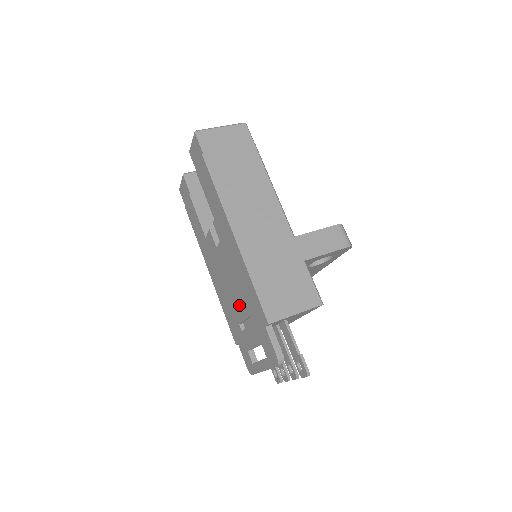
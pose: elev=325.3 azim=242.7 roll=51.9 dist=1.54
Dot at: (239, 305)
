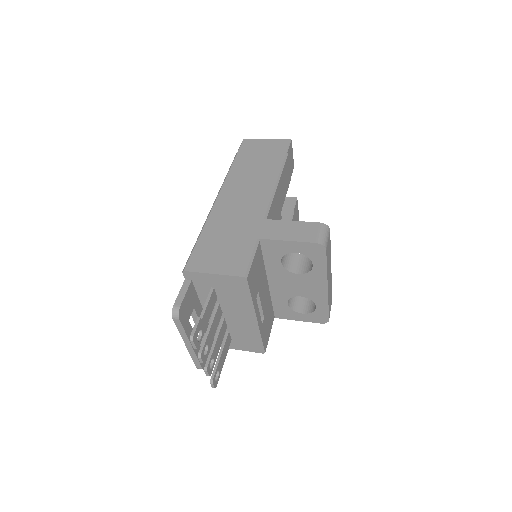
Dot at: occluded
